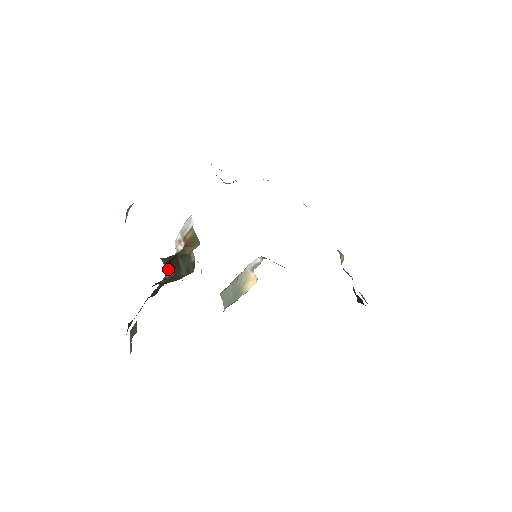
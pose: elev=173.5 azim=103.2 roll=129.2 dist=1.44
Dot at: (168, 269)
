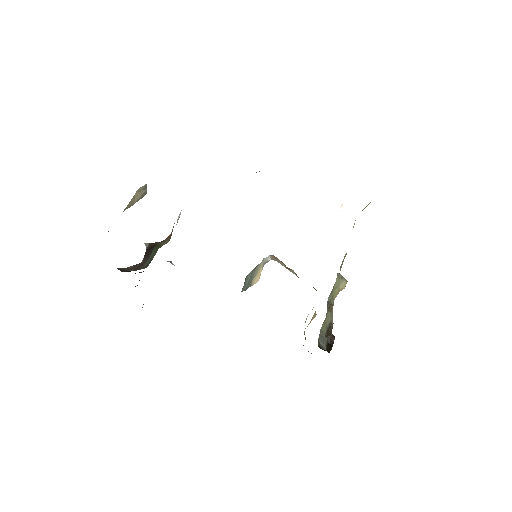
Dot at: (144, 255)
